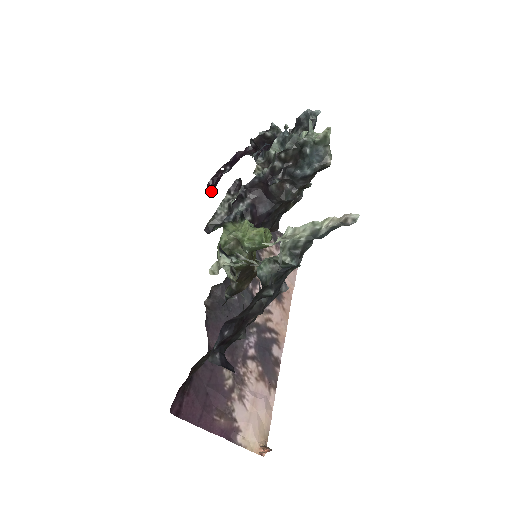
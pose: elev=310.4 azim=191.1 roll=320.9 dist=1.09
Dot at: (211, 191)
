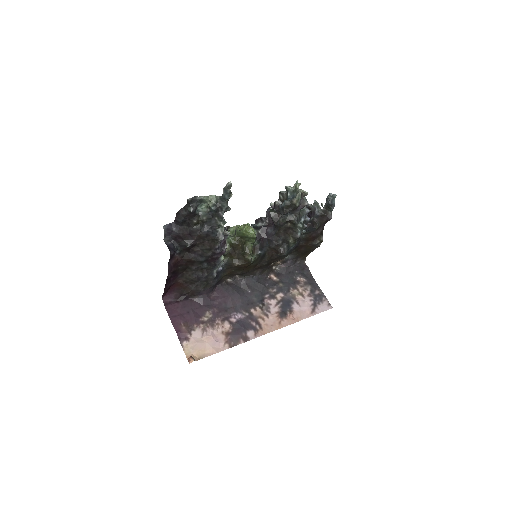
Dot at: occluded
